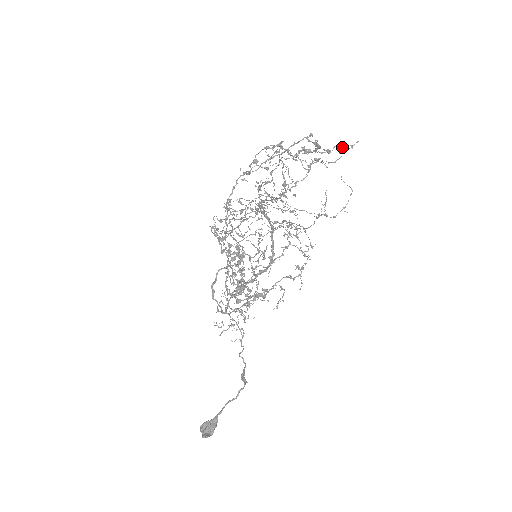
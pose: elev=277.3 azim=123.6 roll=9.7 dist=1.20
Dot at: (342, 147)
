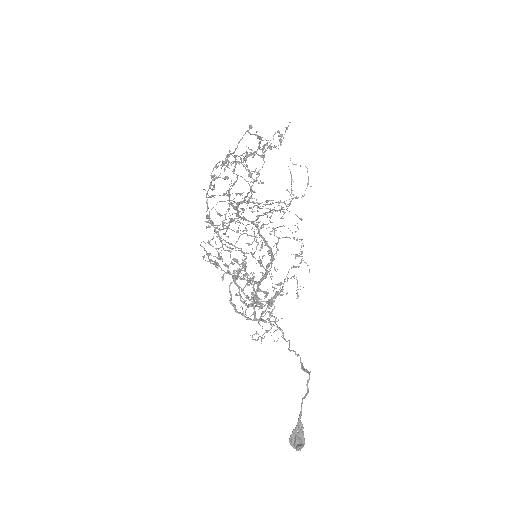
Dot at: occluded
